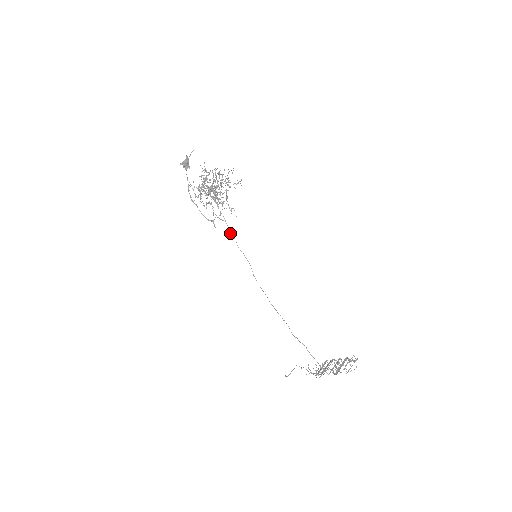
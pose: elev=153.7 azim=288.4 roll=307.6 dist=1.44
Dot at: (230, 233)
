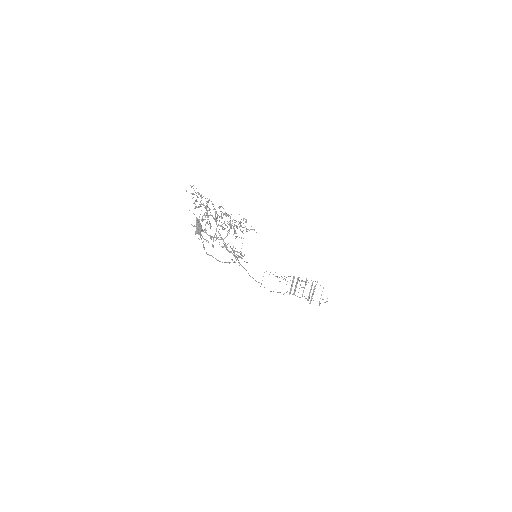
Dot at: occluded
